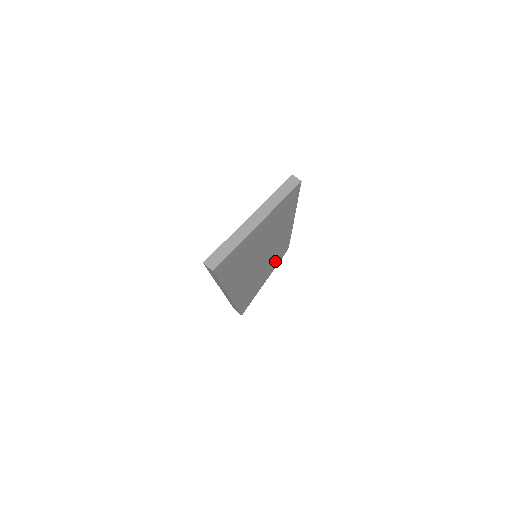
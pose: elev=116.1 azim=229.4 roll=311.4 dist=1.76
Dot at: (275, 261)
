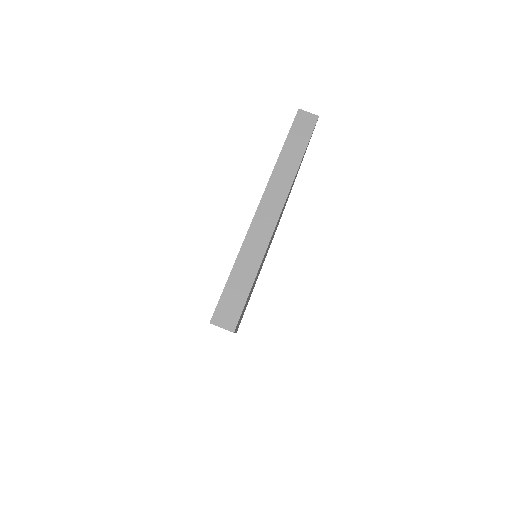
Dot at: (269, 247)
